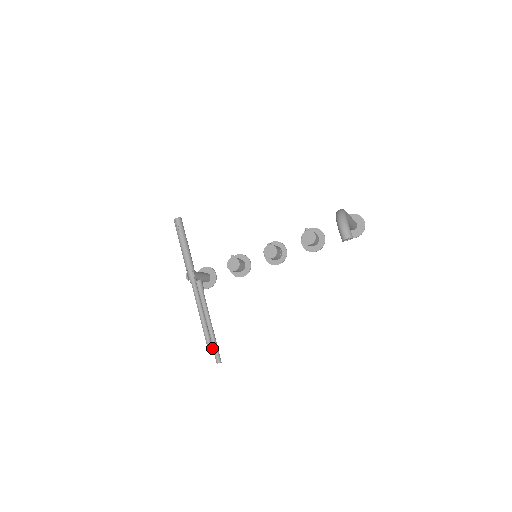
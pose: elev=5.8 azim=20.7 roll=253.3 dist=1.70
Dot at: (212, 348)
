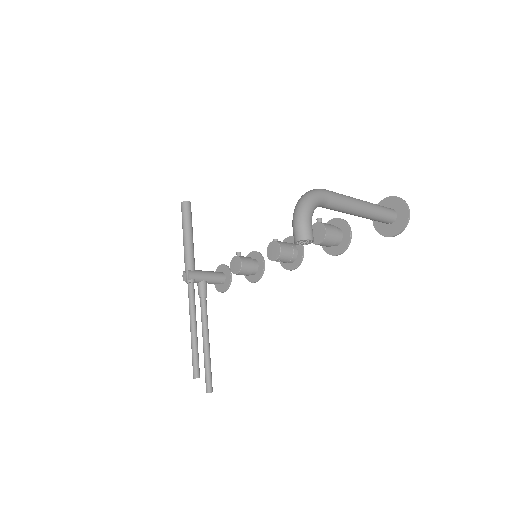
Dot at: (197, 372)
